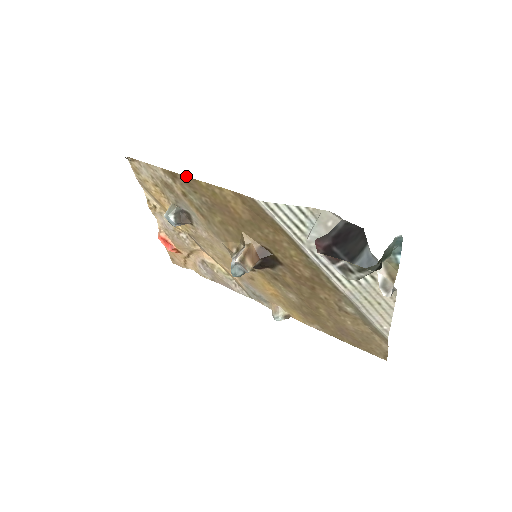
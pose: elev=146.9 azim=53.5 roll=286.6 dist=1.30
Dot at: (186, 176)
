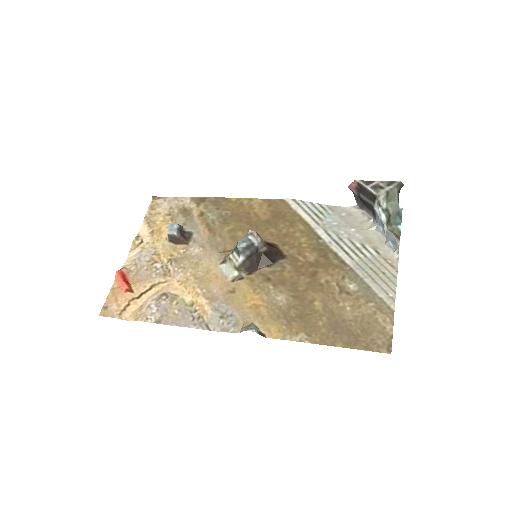
Dot at: (218, 197)
